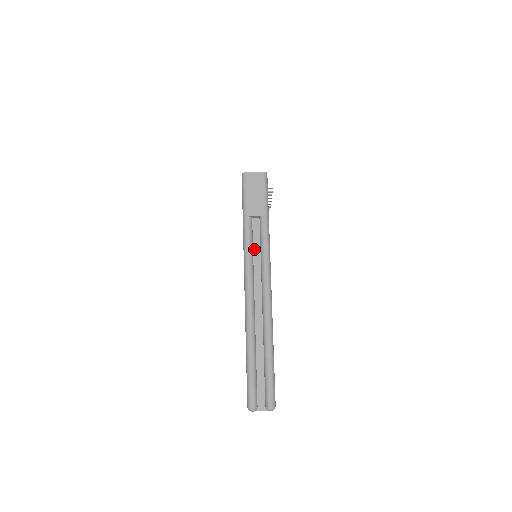
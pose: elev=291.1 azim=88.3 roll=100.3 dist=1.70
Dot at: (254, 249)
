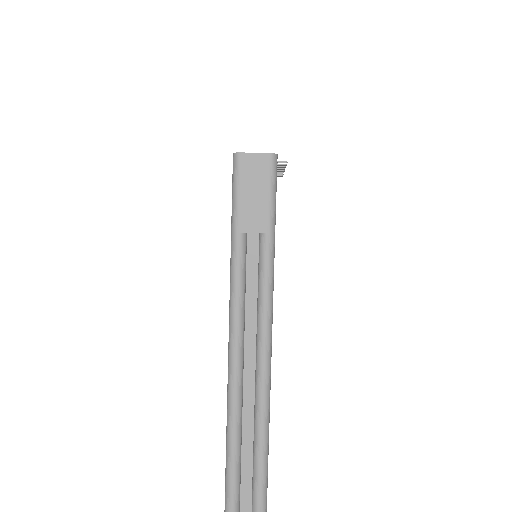
Dot at: (247, 286)
